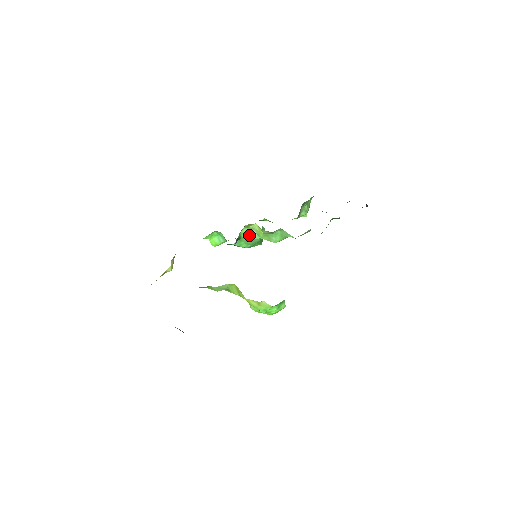
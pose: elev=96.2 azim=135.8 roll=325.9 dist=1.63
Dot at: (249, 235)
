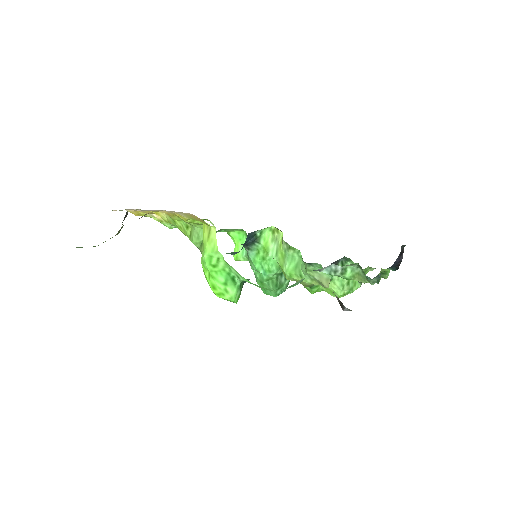
Dot at: (269, 247)
